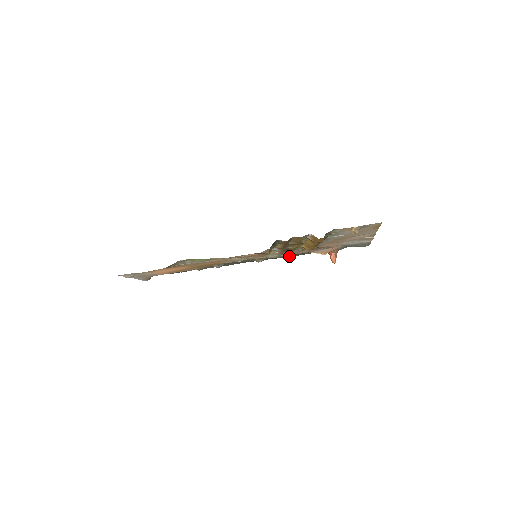
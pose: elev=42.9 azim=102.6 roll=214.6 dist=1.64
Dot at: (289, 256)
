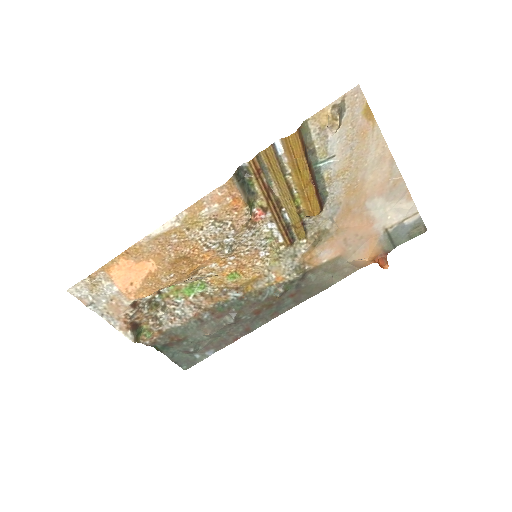
Dot at: (320, 278)
